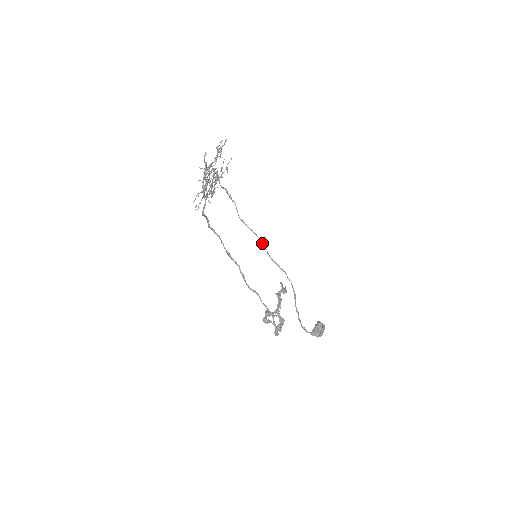
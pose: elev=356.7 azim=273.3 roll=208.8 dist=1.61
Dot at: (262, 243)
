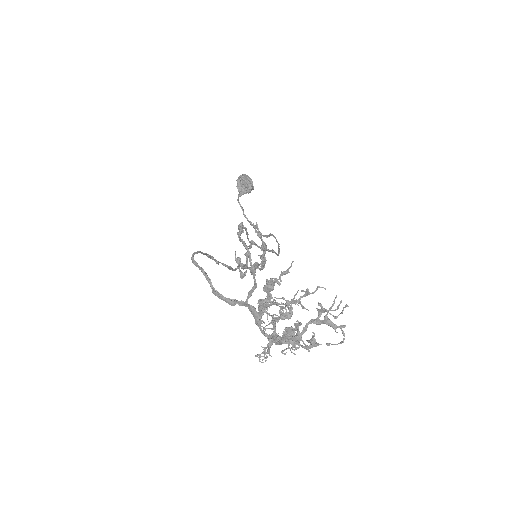
Dot at: (273, 252)
